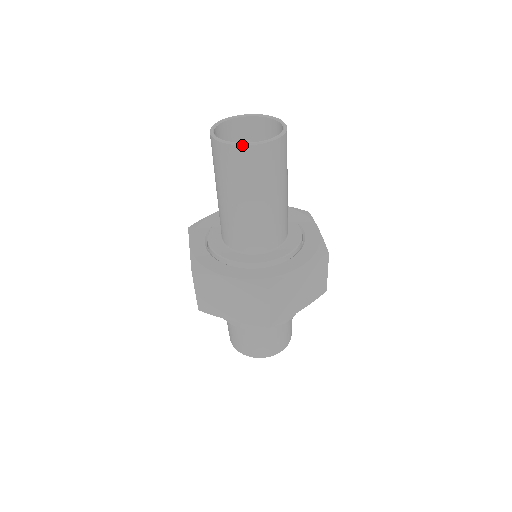
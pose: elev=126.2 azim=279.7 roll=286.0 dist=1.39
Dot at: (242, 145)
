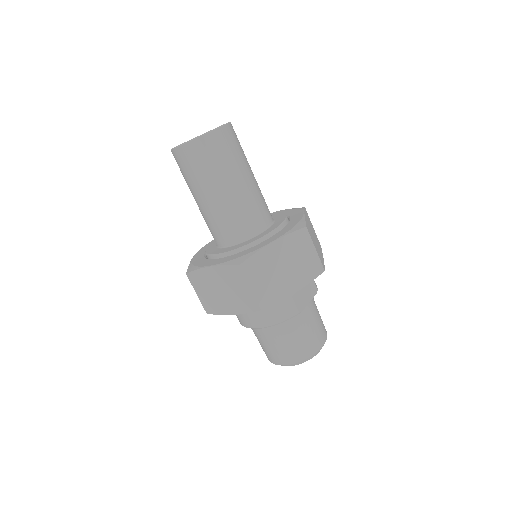
Dot at: (216, 129)
